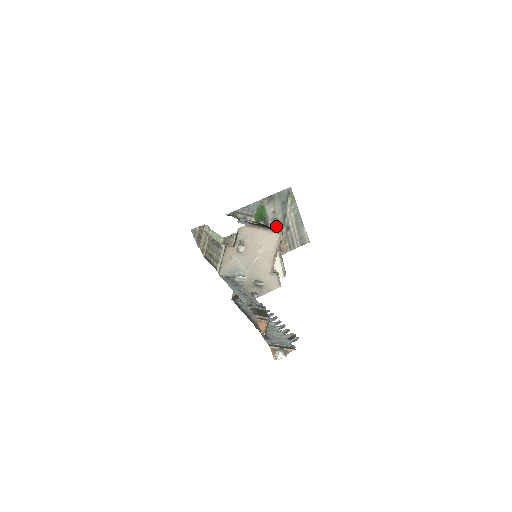
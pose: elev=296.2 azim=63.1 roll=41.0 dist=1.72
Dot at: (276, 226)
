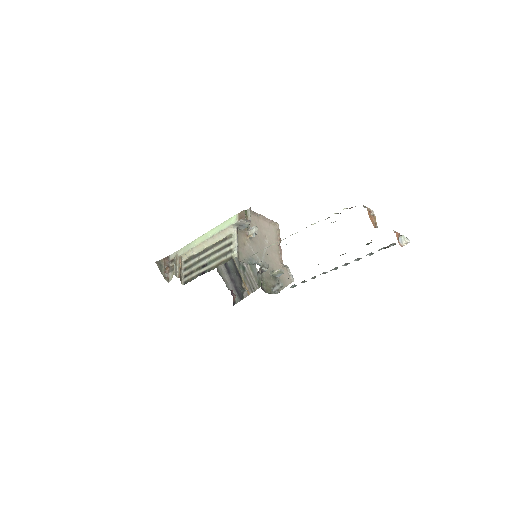
Dot at: (234, 265)
